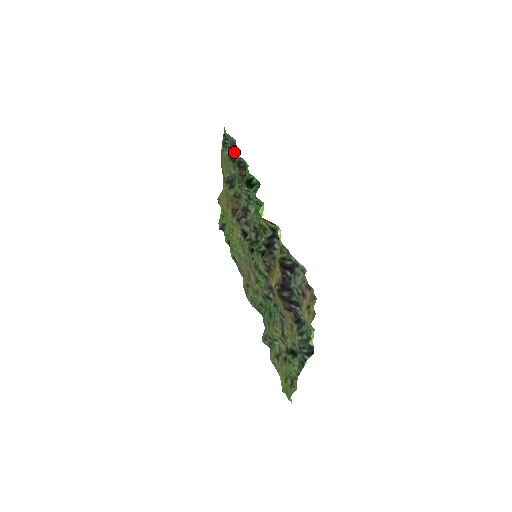
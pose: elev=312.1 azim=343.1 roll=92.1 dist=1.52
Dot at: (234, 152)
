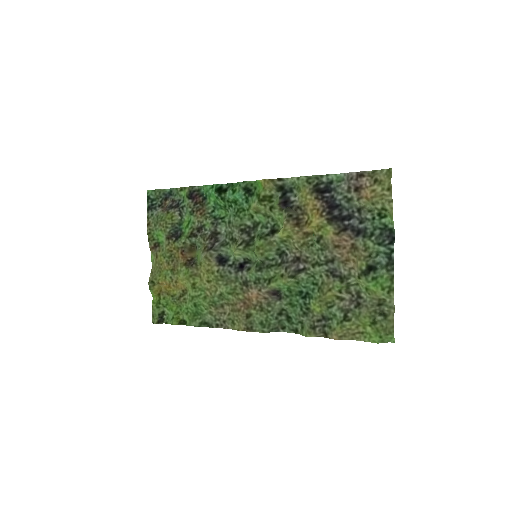
Dot at: (172, 200)
